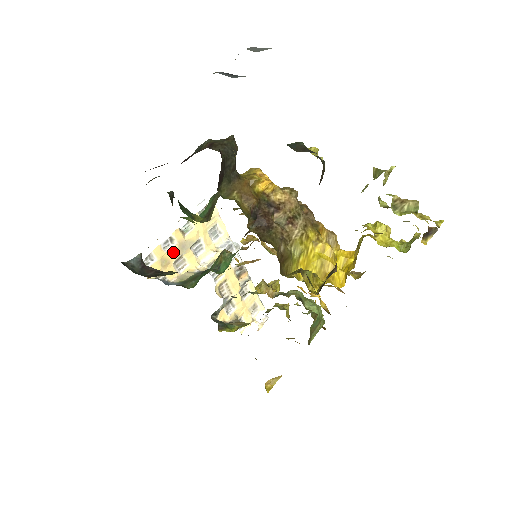
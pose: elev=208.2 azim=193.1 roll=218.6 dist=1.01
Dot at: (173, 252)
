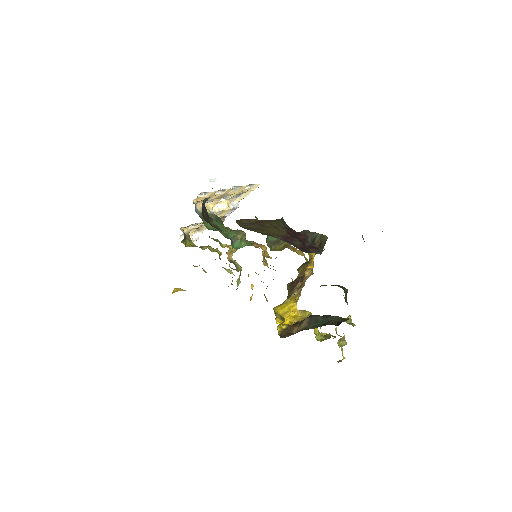
Dot at: (216, 196)
